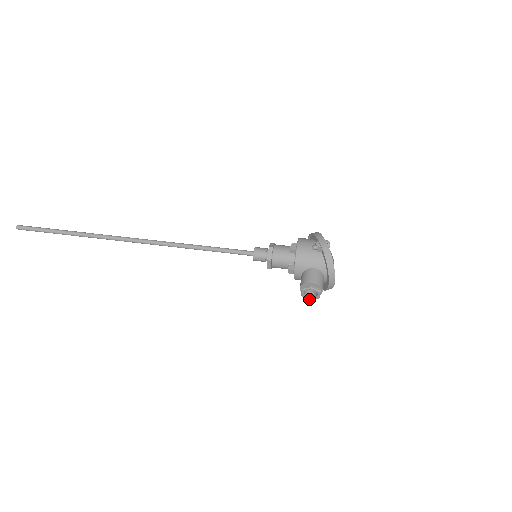
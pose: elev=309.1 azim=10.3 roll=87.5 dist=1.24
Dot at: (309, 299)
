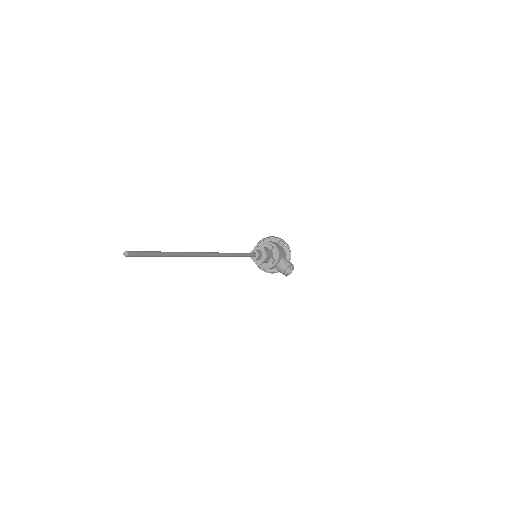
Dot at: occluded
